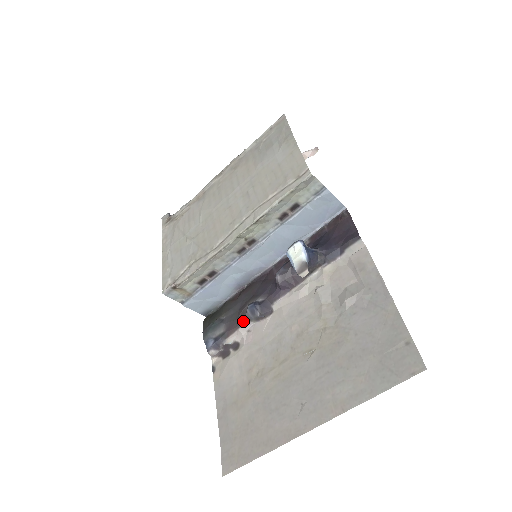
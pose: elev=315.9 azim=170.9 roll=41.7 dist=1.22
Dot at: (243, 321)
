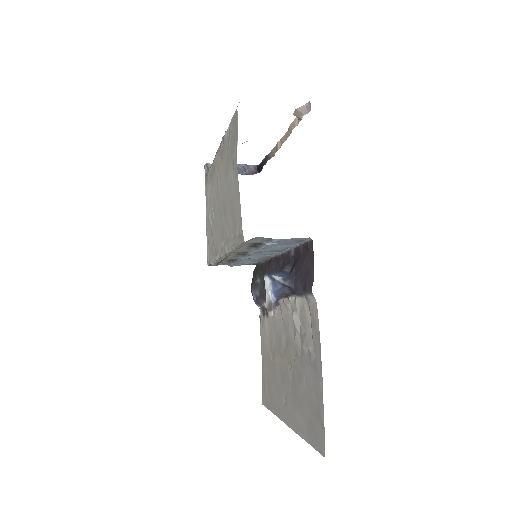
Dot at: (264, 299)
